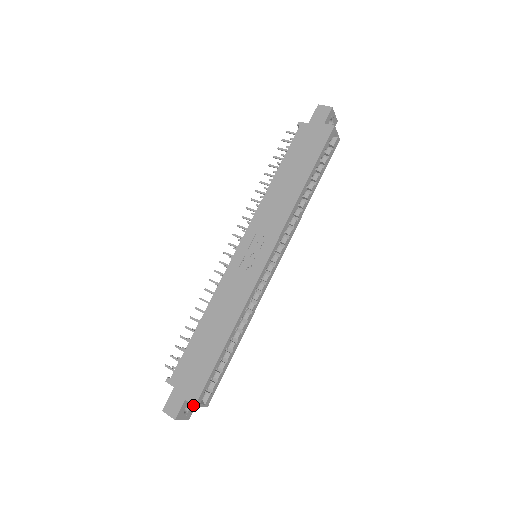
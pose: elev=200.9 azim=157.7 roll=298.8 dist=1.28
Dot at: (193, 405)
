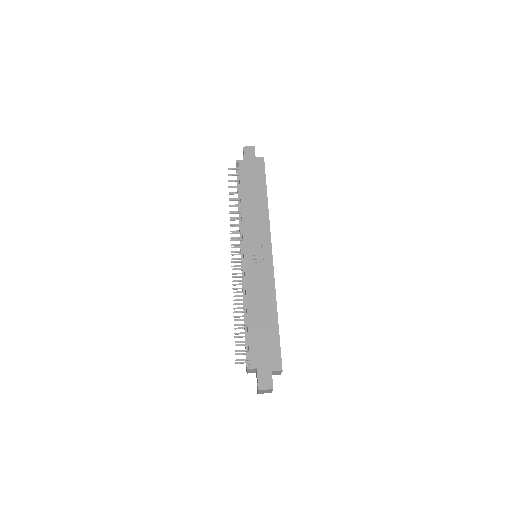
Dot at: occluded
